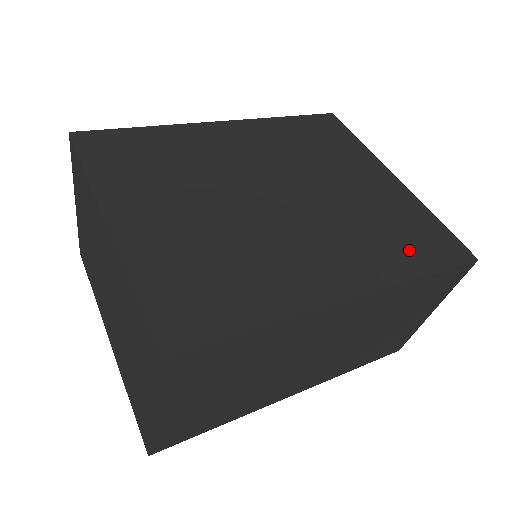
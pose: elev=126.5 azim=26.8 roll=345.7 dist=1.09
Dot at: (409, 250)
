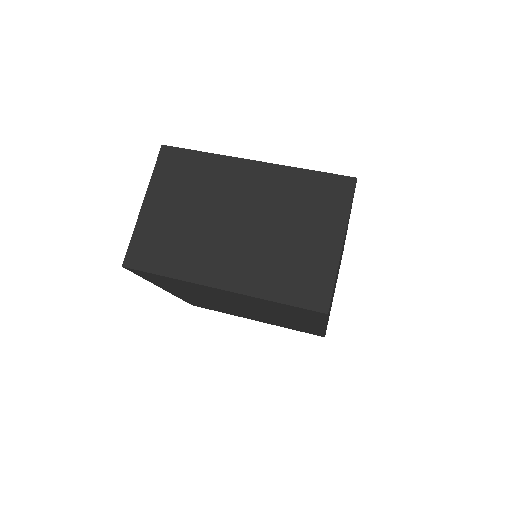
Dot at: occluded
